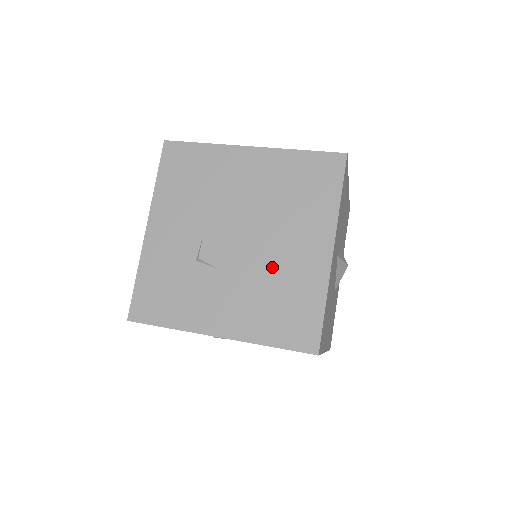
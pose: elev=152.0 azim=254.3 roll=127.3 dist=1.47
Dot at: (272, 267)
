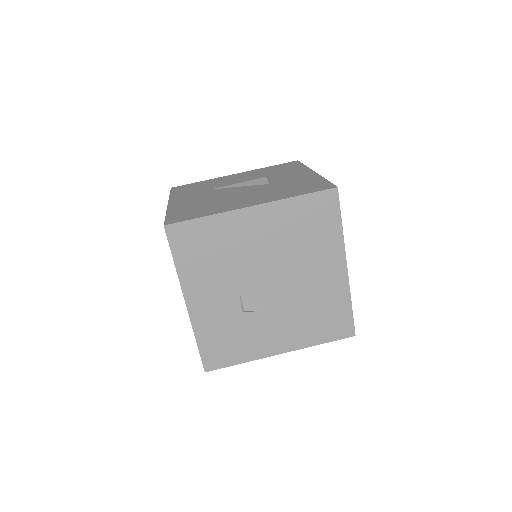
Dot at: (305, 294)
